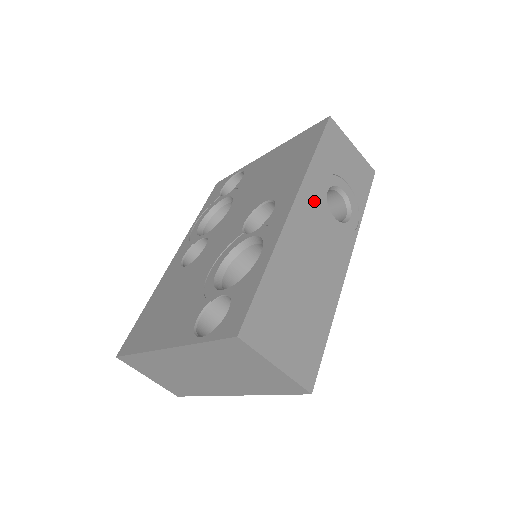
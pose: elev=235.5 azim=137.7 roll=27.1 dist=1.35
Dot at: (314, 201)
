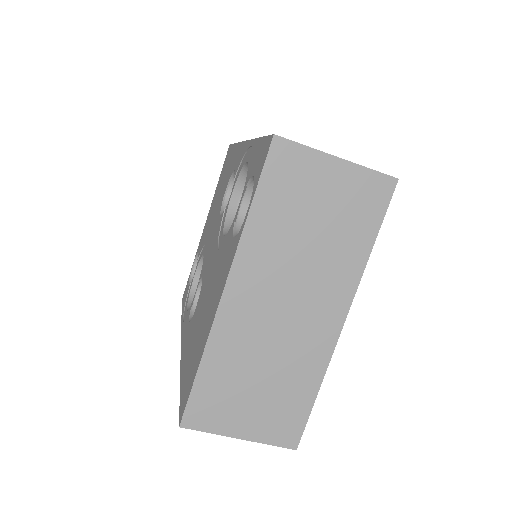
Dot at: occluded
